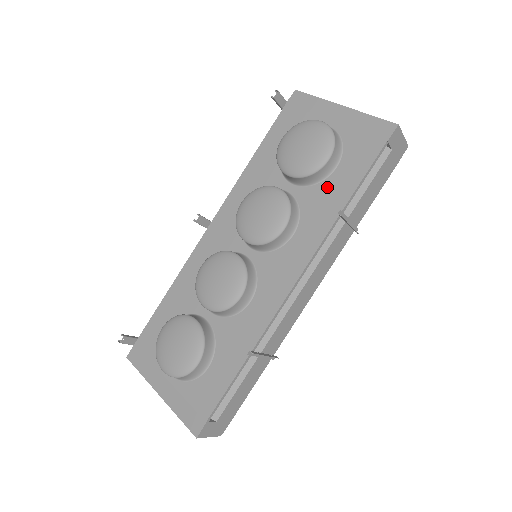
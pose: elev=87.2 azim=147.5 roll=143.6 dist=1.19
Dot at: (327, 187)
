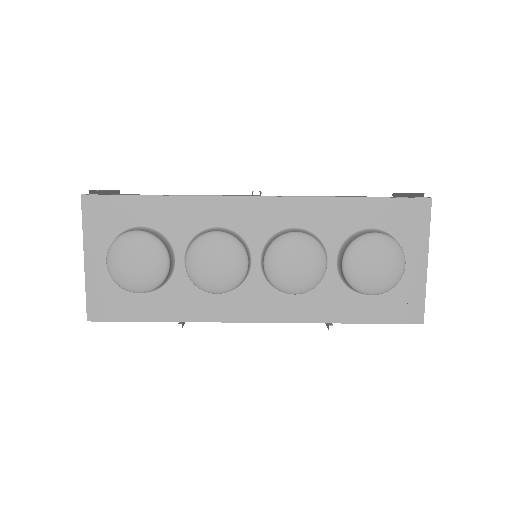
Dot at: (347, 297)
